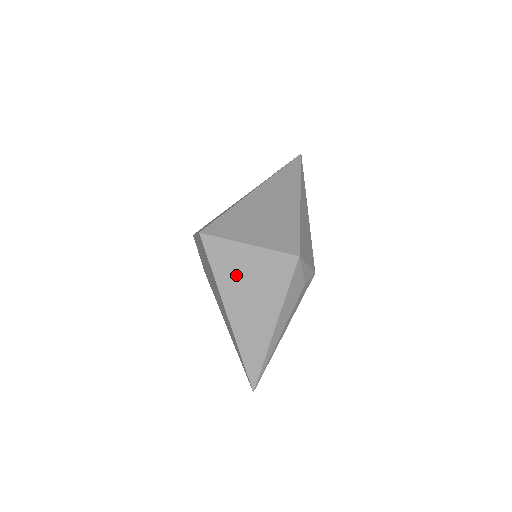
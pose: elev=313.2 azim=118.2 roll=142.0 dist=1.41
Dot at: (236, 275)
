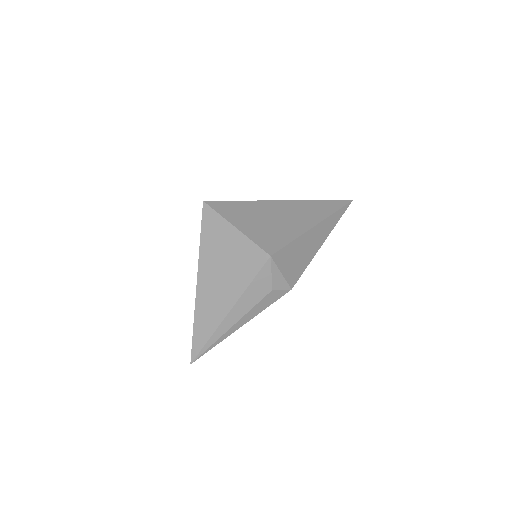
Dot at: (216, 249)
